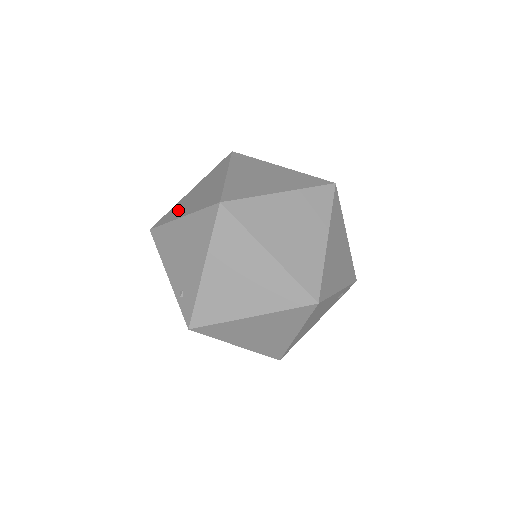
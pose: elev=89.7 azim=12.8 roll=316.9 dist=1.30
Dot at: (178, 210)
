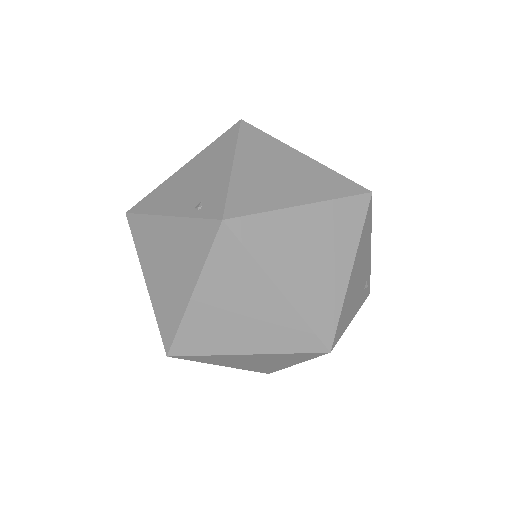
Dot at: occluded
